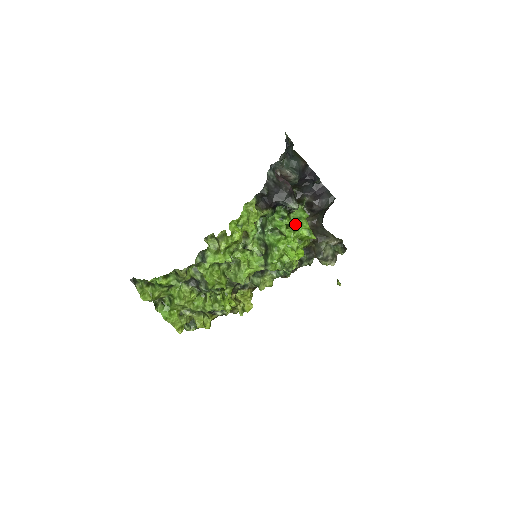
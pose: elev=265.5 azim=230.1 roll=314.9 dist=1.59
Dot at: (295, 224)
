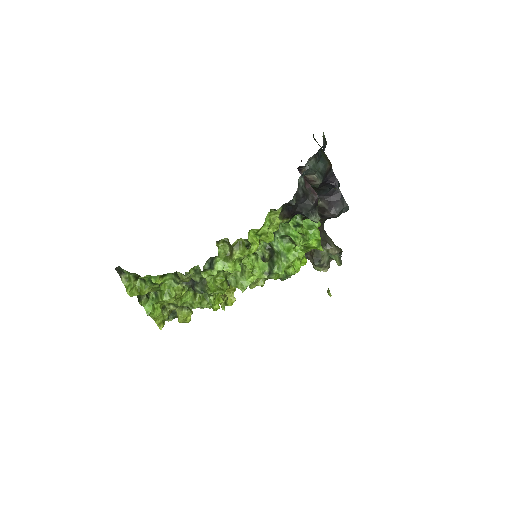
Dot at: (307, 233)
